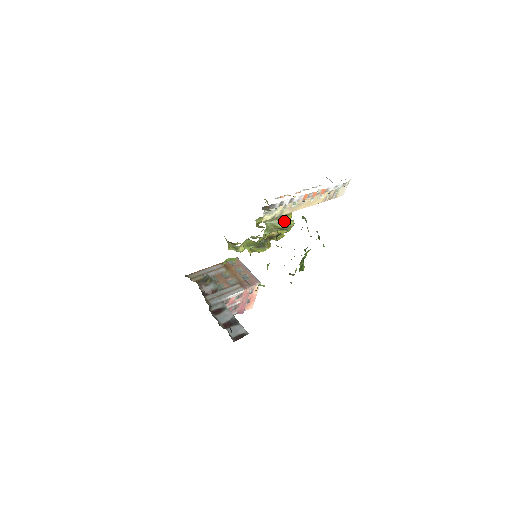
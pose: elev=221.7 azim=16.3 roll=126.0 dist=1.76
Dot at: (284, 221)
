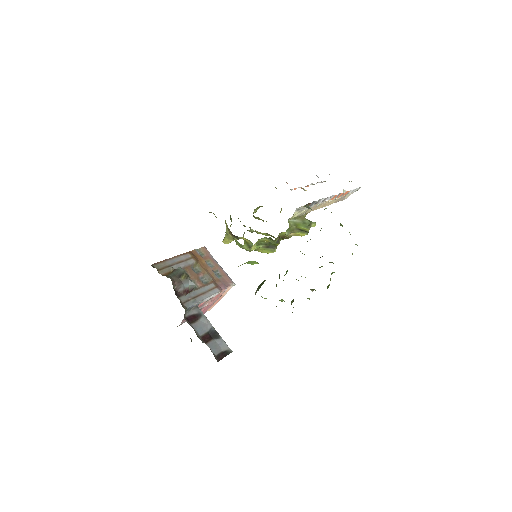
Dot at: (307, 222)
